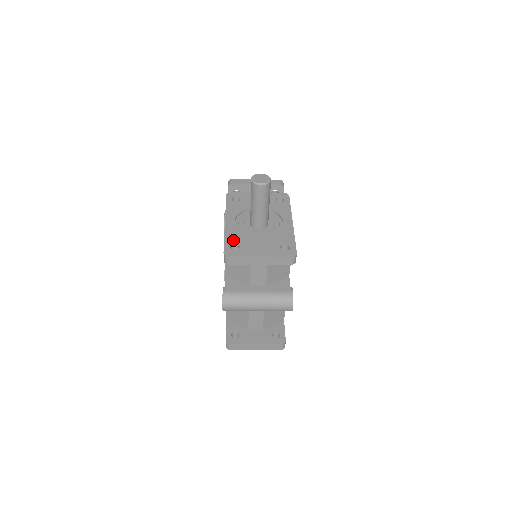
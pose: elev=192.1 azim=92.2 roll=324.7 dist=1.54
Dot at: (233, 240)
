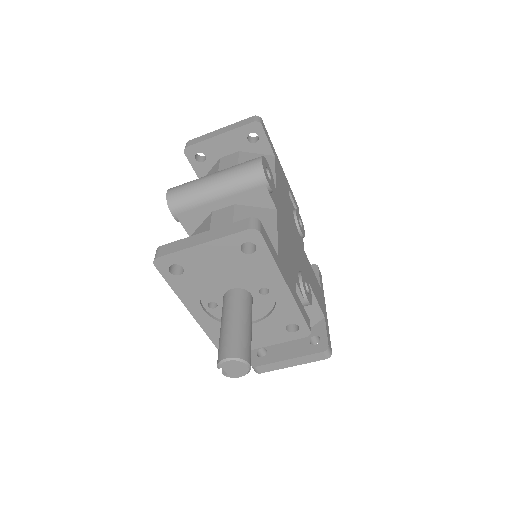
Dot at: occluded
